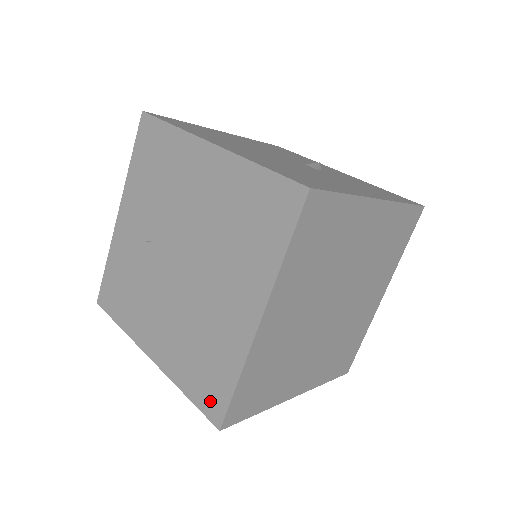
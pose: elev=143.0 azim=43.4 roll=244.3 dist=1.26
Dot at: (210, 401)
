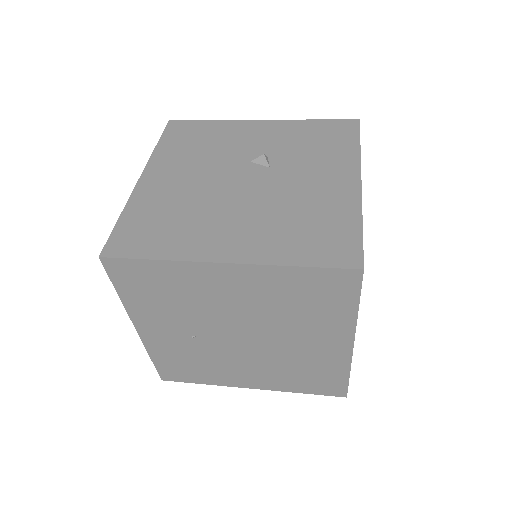
Dot at: (329, 389)
